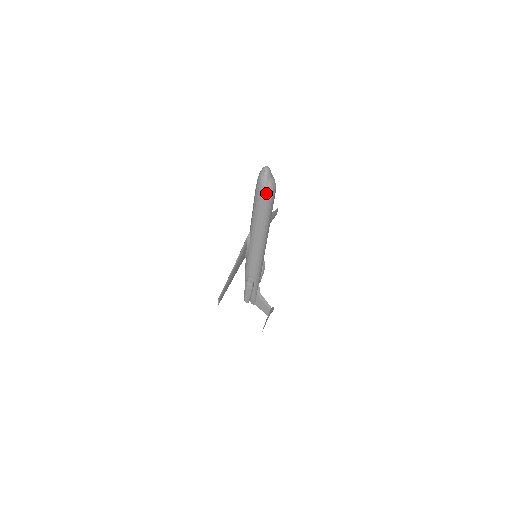
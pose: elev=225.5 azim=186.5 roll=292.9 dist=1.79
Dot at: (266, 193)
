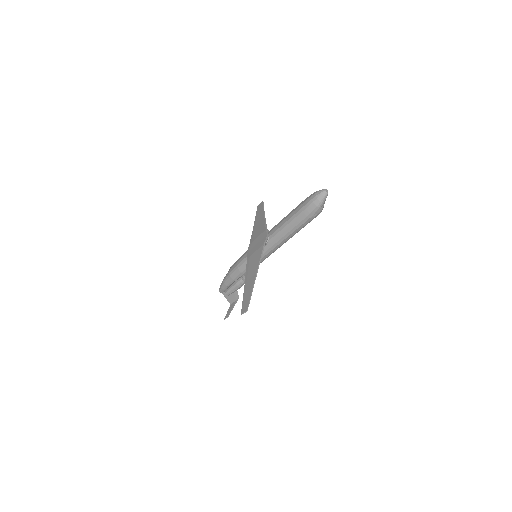
Dot at: (316, 214)
